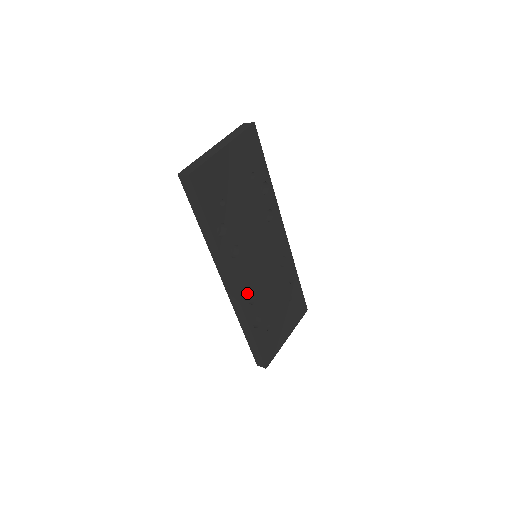
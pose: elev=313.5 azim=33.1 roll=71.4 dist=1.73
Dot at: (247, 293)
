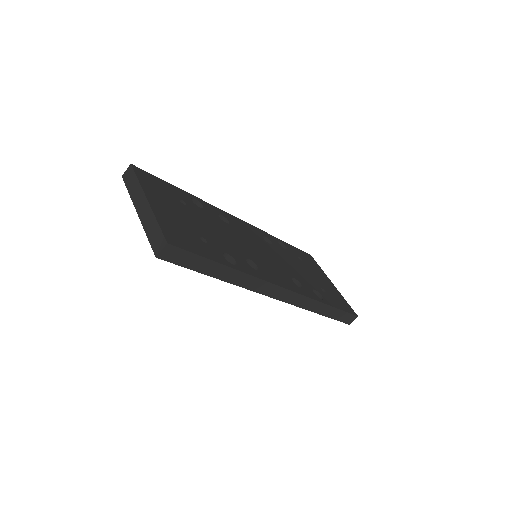
Dot at: (291, 283)
